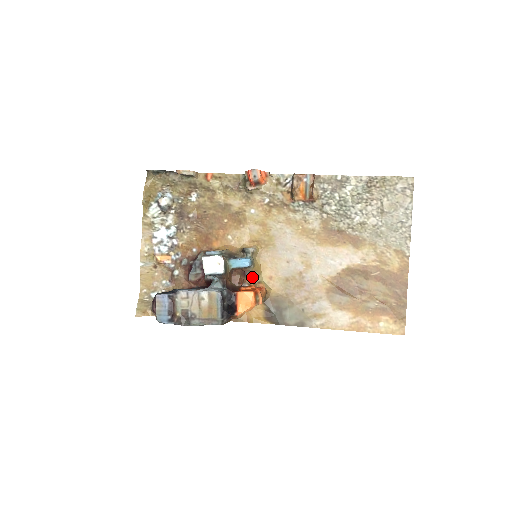
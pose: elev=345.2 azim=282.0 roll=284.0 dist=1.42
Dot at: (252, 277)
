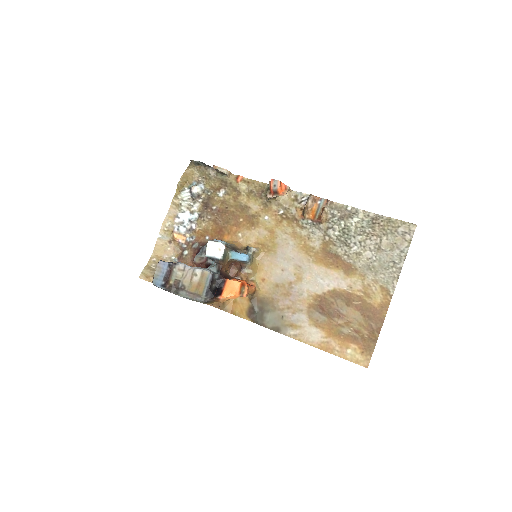
Dot at: (246, 273)
